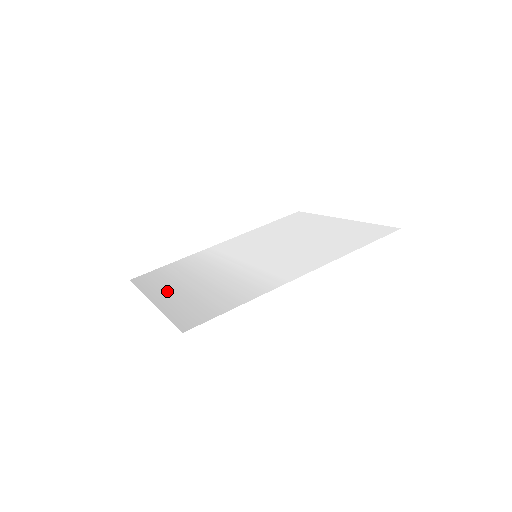
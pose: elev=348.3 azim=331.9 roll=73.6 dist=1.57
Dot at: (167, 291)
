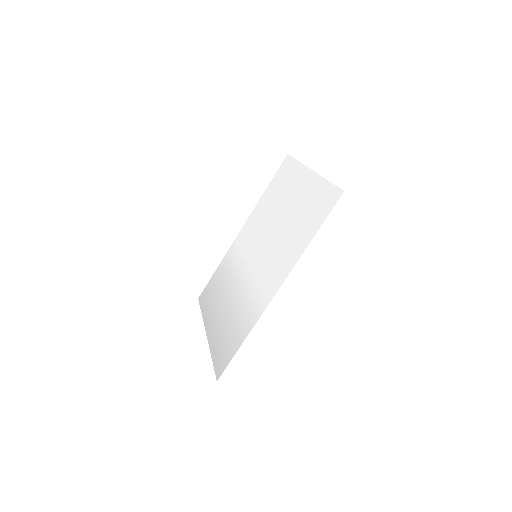
Dot at: (213, 319)
